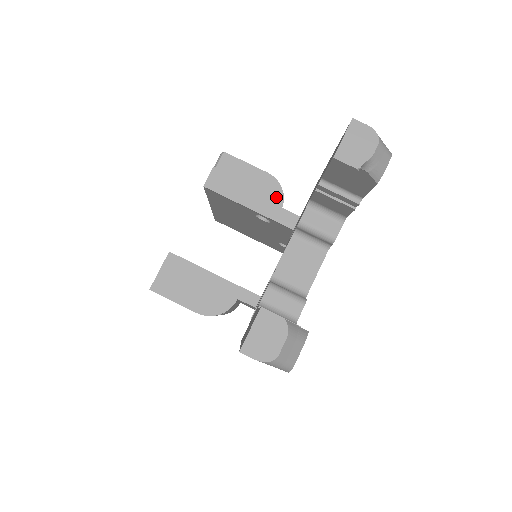
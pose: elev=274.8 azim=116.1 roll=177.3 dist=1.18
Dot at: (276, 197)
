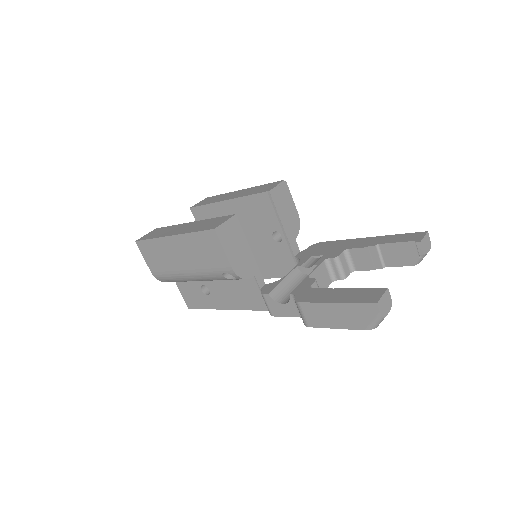
Dot at: (296, 230)
